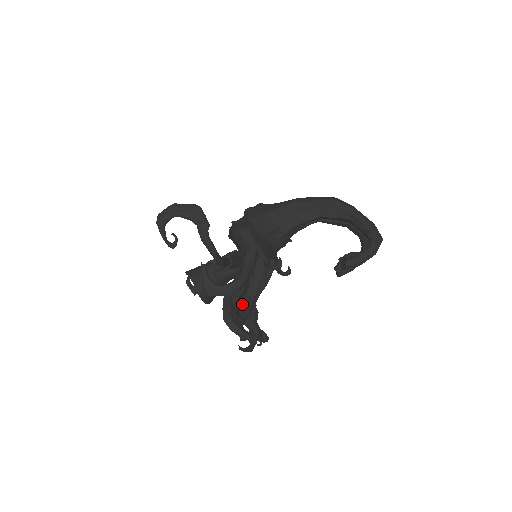
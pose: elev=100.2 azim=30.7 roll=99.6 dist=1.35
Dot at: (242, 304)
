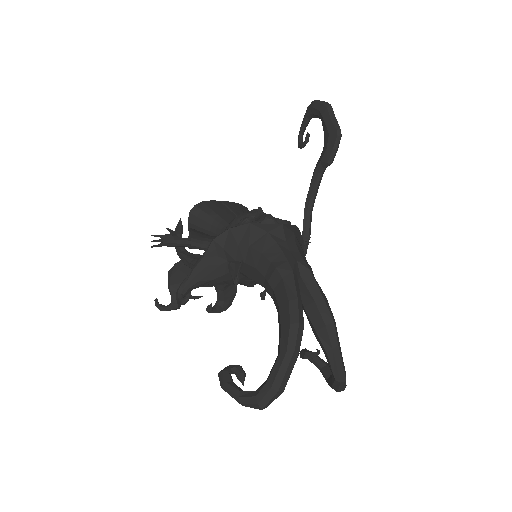
Dot at: occluded
